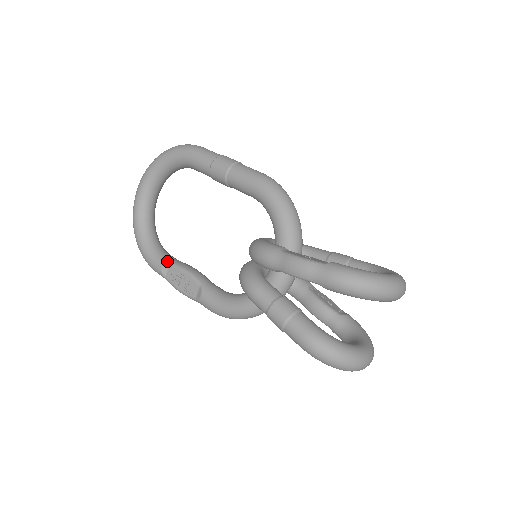
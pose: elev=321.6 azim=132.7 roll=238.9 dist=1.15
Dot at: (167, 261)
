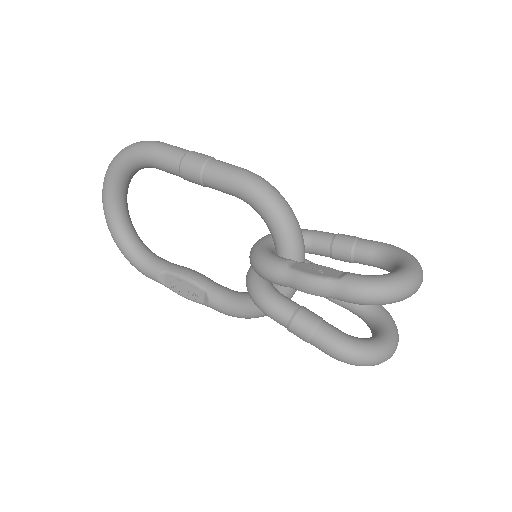
Dot at: (161, 269)
